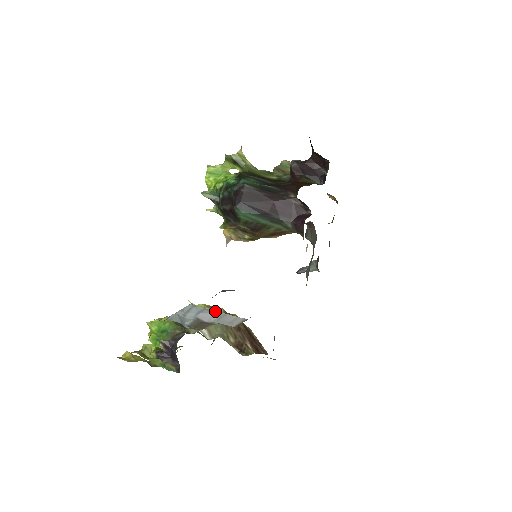
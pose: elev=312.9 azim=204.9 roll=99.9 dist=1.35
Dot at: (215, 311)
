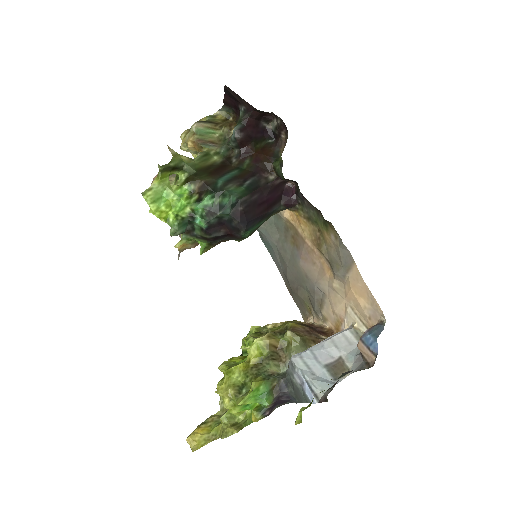
Dot at: (274, 336)
